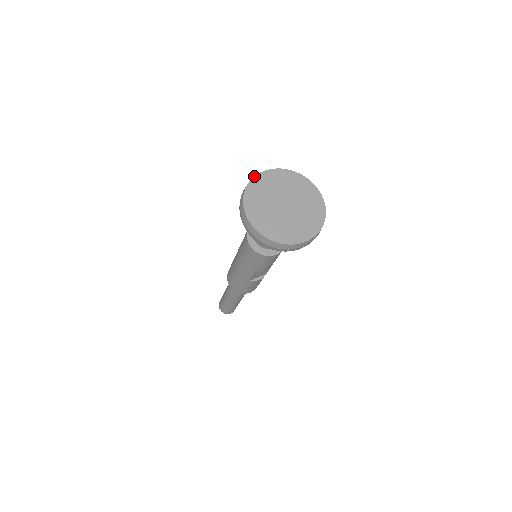
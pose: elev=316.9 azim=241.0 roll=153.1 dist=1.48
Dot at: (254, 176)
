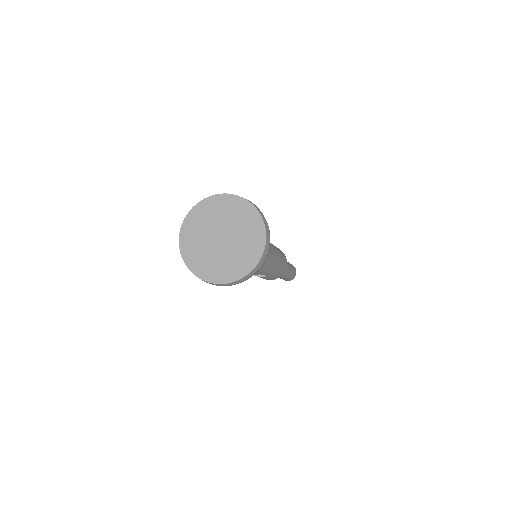
Dot at: (216, 194)
